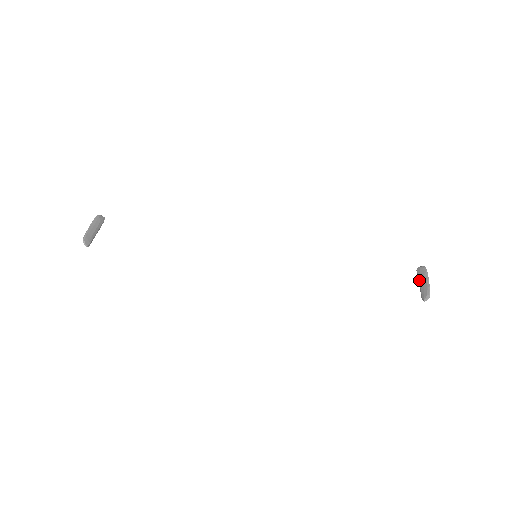
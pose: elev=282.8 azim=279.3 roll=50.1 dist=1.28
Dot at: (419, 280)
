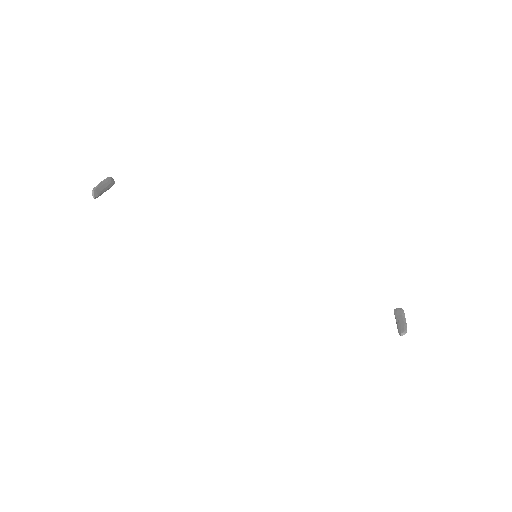
Dot at: (396, 318)
